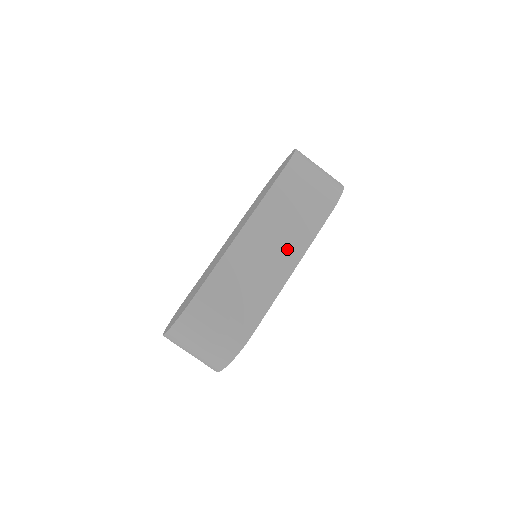
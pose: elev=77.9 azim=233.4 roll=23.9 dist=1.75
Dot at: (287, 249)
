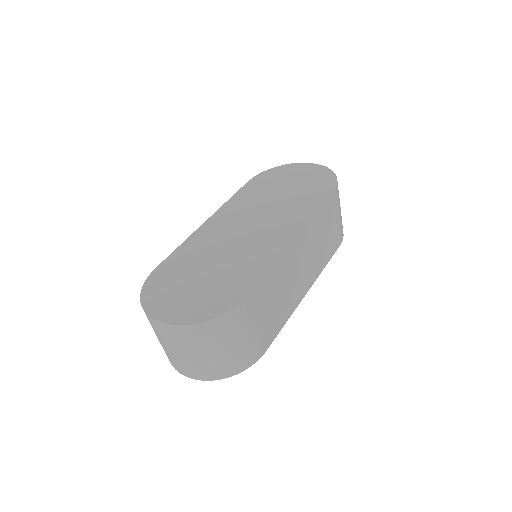
Dot at: (310, 271)
